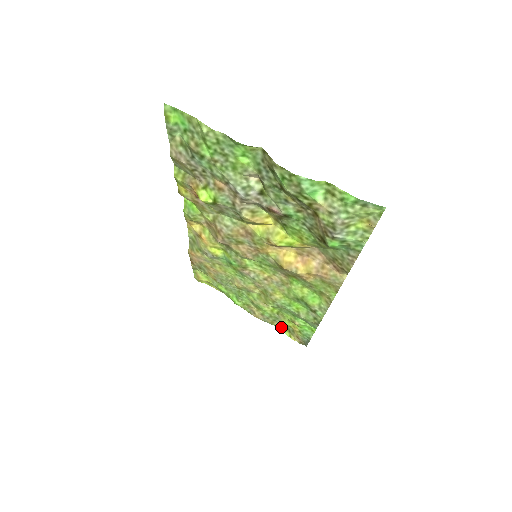
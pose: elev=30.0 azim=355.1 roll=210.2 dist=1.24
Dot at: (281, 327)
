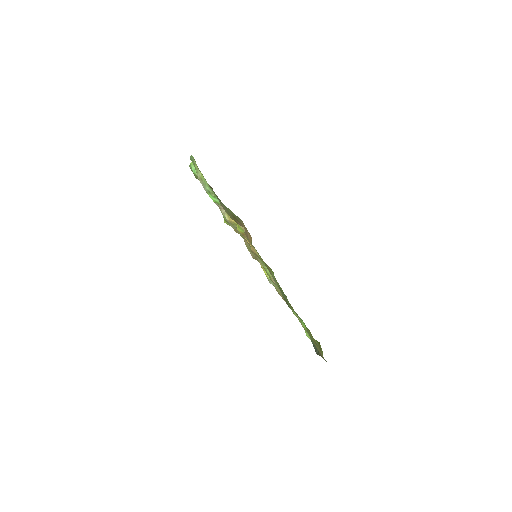
Dot at: occluded
